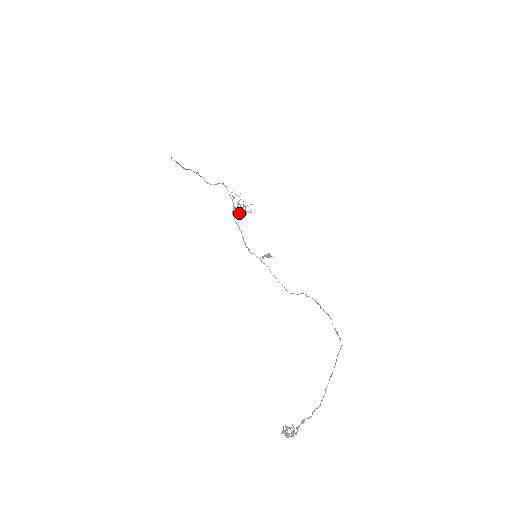
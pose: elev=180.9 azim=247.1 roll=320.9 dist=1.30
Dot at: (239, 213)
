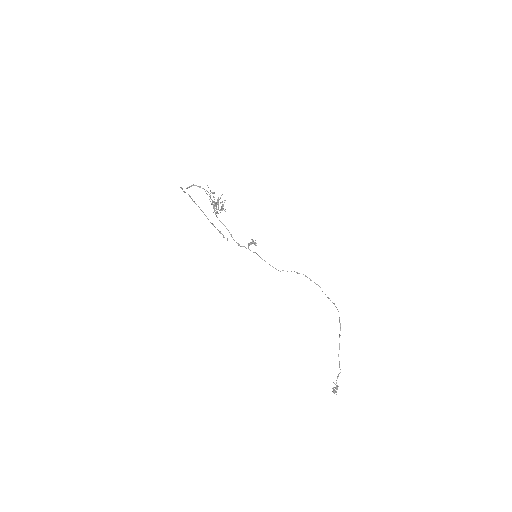
Dot at: occluded
